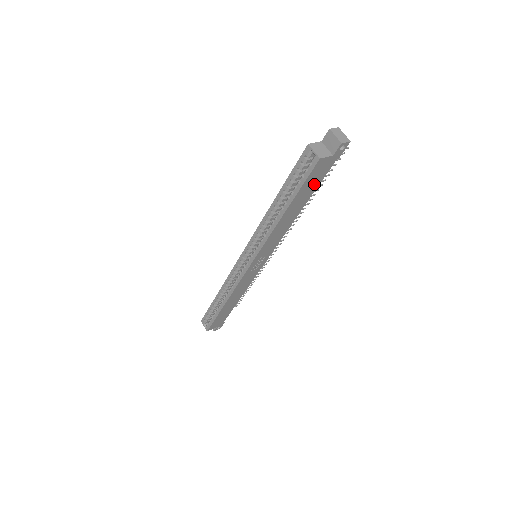
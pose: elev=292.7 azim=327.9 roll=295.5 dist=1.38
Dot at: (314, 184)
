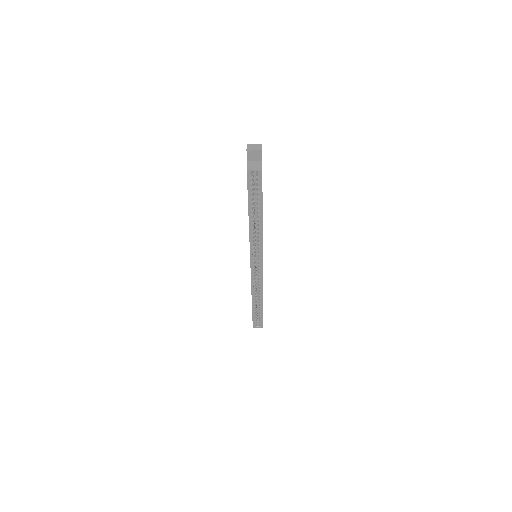
Dot at: occluded
